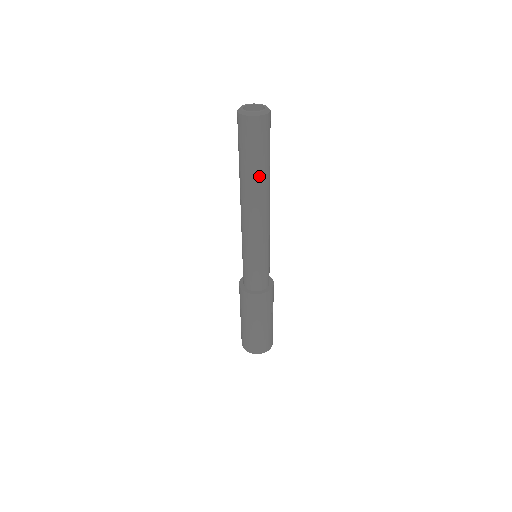
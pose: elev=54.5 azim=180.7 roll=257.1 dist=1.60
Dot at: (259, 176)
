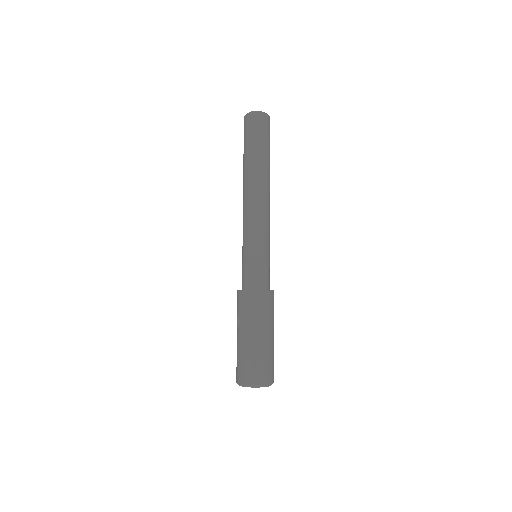
Dot at: (266, 163)
